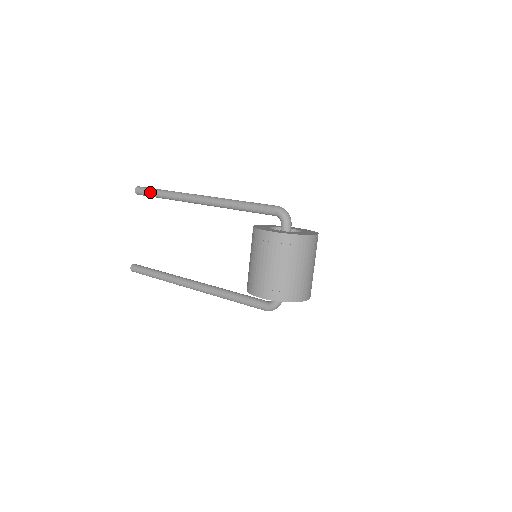
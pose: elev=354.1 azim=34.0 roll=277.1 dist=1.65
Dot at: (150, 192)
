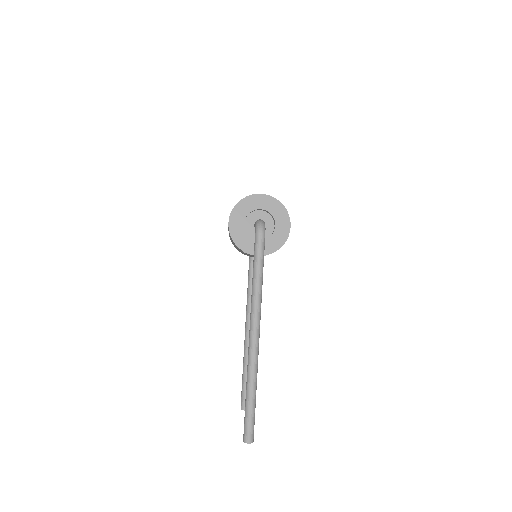
Dot at: (242, 386)
